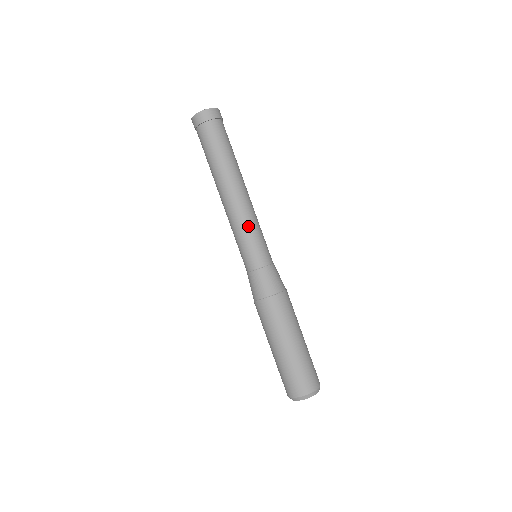
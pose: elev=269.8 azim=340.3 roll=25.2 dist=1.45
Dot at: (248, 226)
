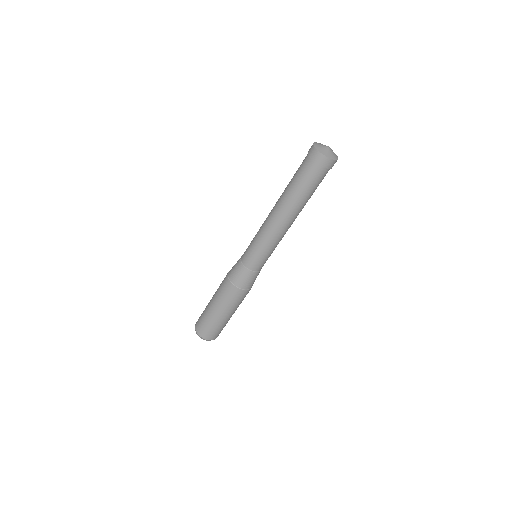
Dot at: (275, 246)
